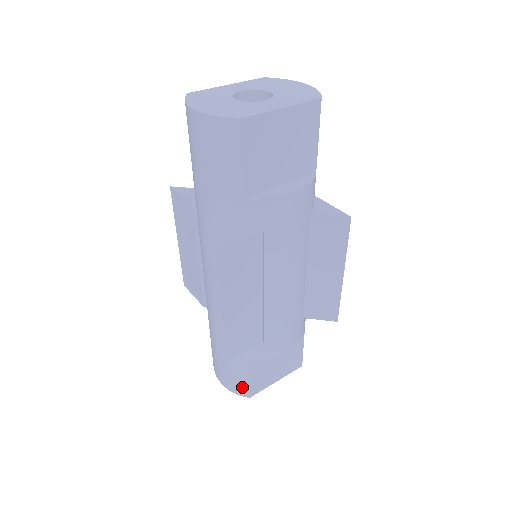
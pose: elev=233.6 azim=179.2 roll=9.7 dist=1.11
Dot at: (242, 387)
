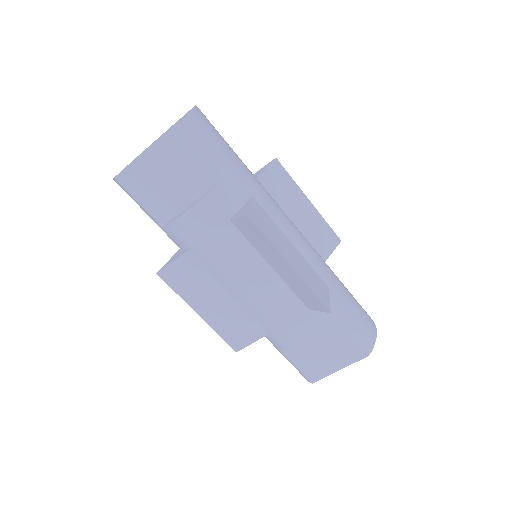
Dot at: (300, 373)
